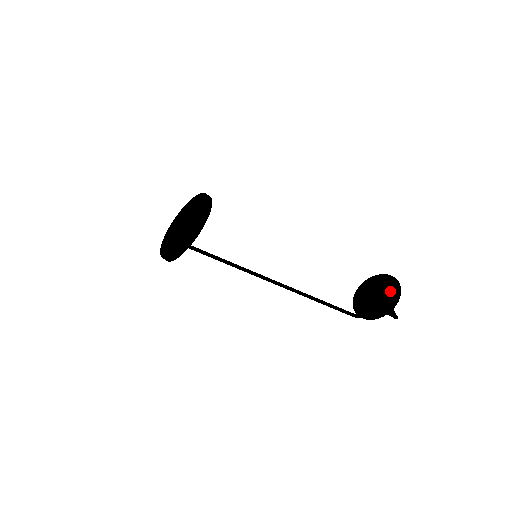
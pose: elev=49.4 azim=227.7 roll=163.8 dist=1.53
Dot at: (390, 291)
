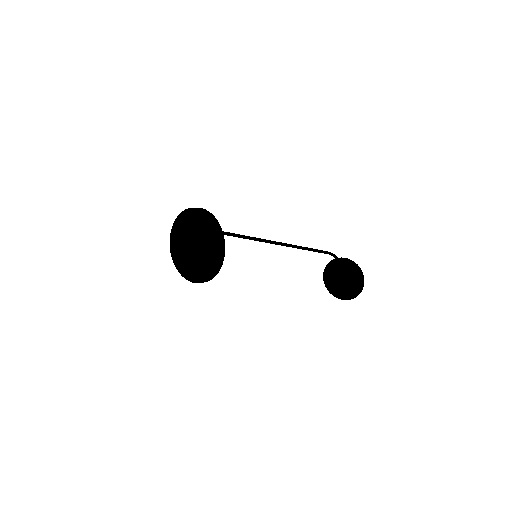
Dot at: (355, 283)
